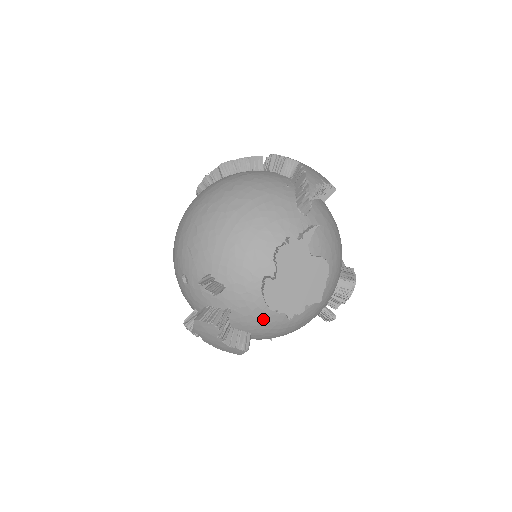
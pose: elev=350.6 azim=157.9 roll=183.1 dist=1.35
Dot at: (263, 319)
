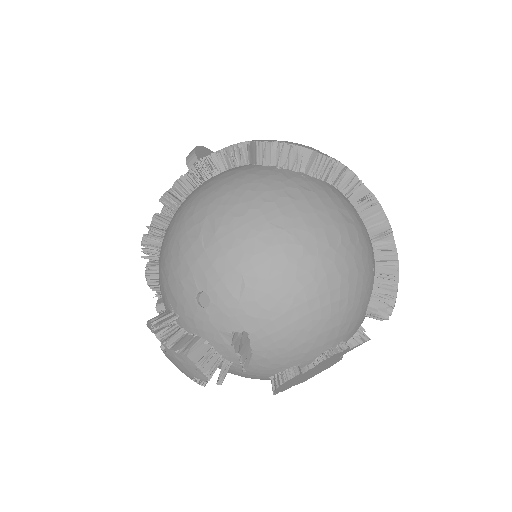
Dot at: (248, 377)
